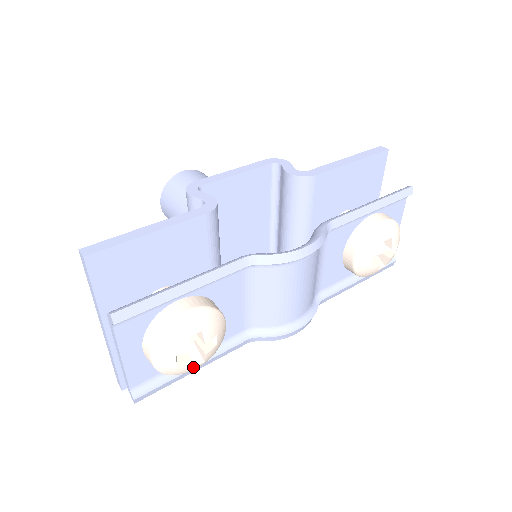
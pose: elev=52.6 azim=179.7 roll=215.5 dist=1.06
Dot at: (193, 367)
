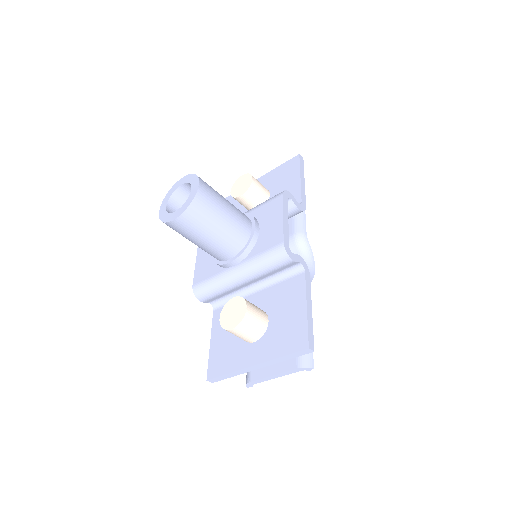
Dot at: occluded
